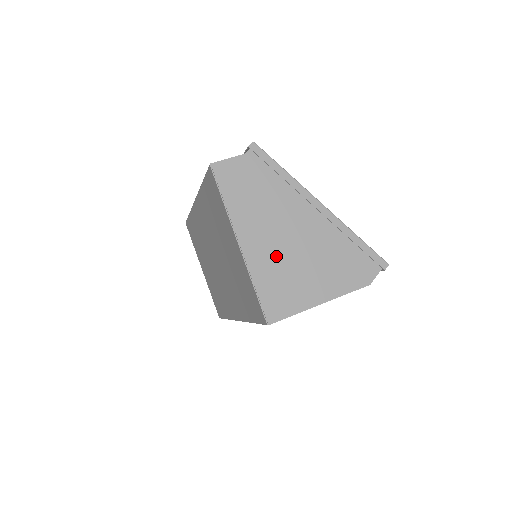
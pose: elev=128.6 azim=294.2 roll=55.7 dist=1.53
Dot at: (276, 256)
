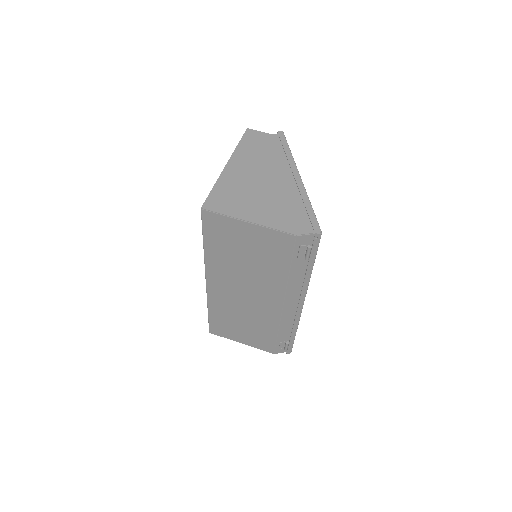
Dot at: (243, 182)
